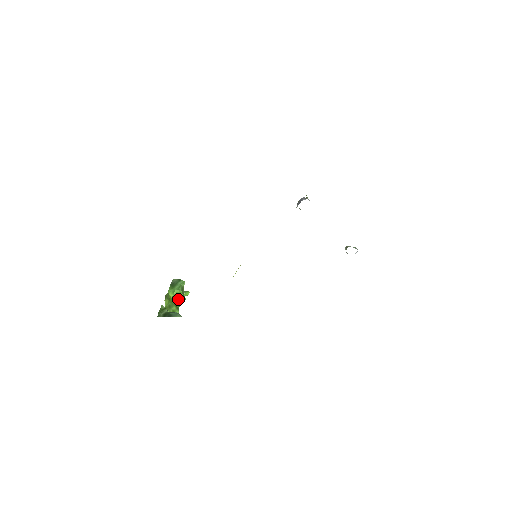
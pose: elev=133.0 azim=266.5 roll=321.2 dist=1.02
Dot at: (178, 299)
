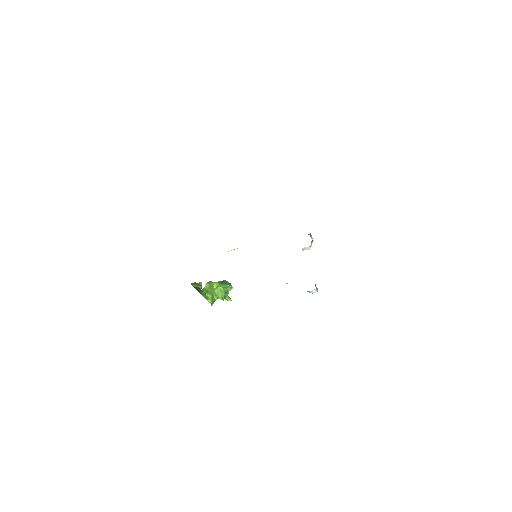
Dot at: (218, 295)
